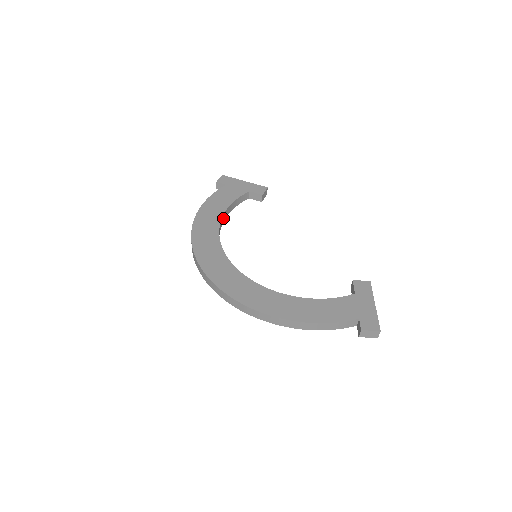
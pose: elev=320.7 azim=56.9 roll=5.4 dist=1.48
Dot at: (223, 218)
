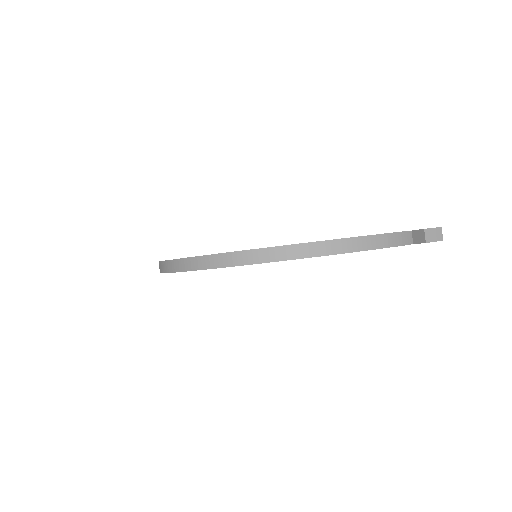
Dot at: occluded
